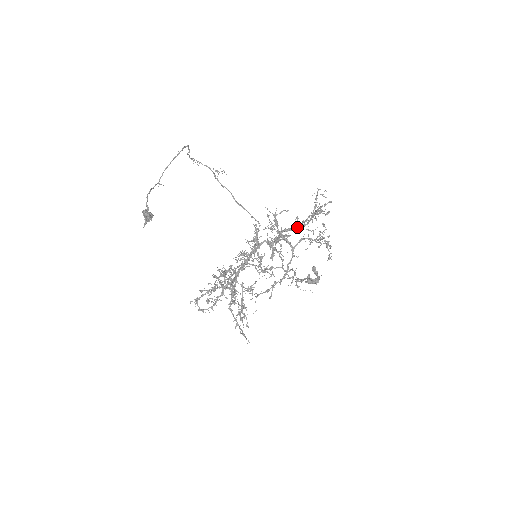
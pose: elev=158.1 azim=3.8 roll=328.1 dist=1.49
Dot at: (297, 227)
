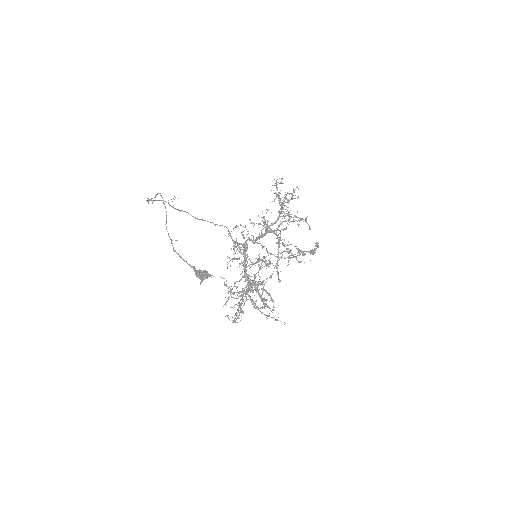
Dot at: occluded
